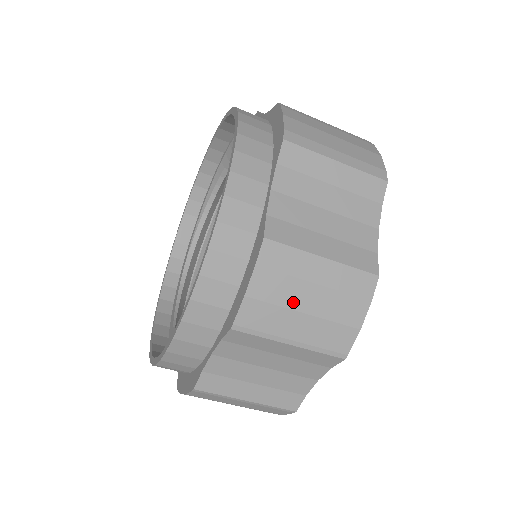
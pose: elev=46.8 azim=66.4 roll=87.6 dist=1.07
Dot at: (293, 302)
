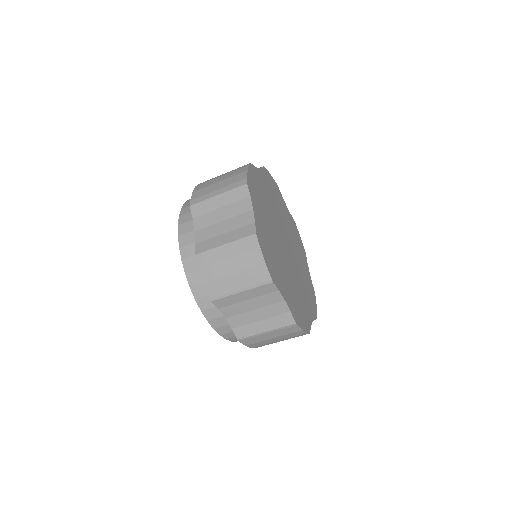
Dot at: (225, 273)
